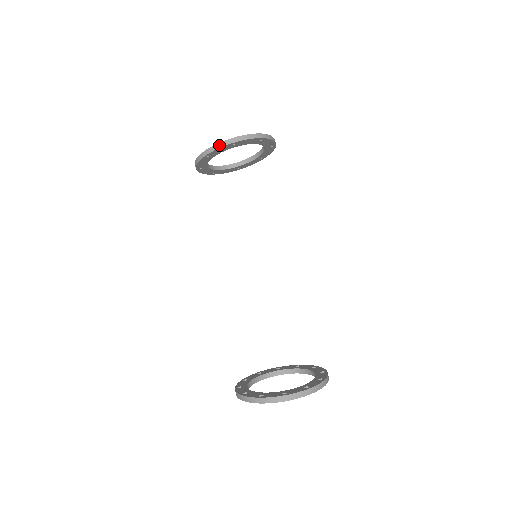
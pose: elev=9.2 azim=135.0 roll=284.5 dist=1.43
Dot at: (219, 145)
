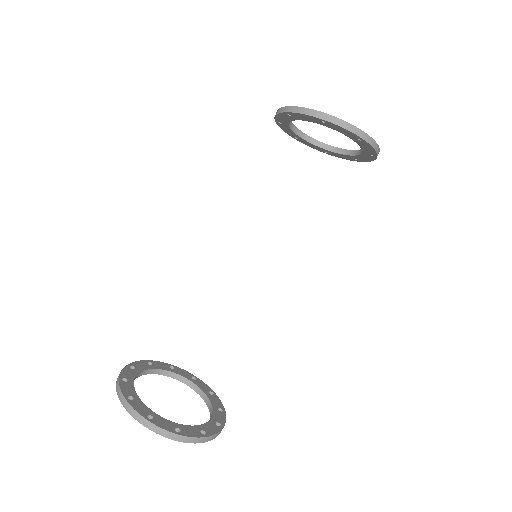
Dot at: (307, 111)
